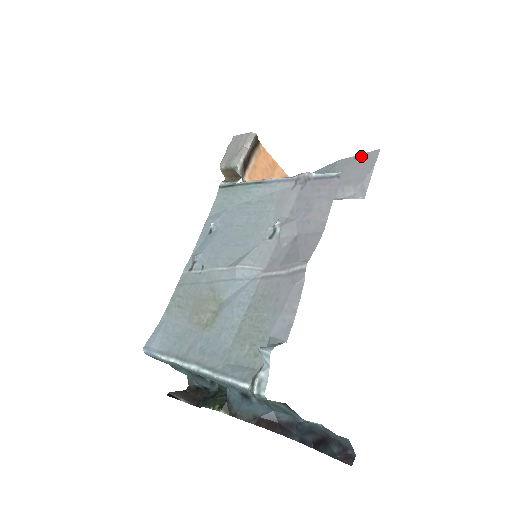
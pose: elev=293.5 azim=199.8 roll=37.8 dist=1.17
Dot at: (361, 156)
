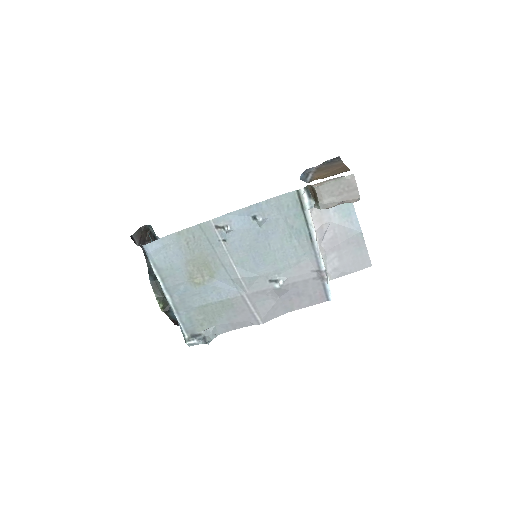
Dot at: (366, 253)
